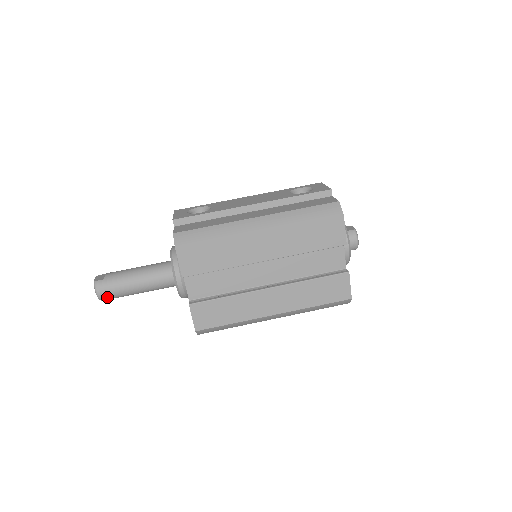
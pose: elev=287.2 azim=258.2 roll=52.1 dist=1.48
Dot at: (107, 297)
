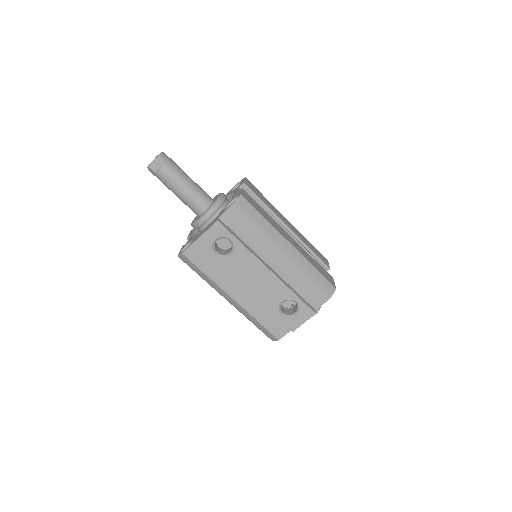
Dot at: occluded
